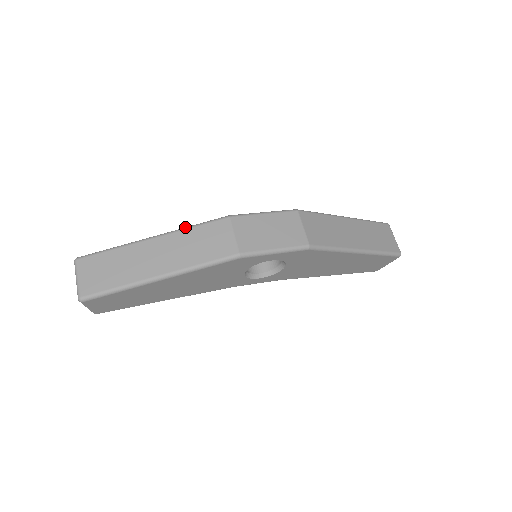
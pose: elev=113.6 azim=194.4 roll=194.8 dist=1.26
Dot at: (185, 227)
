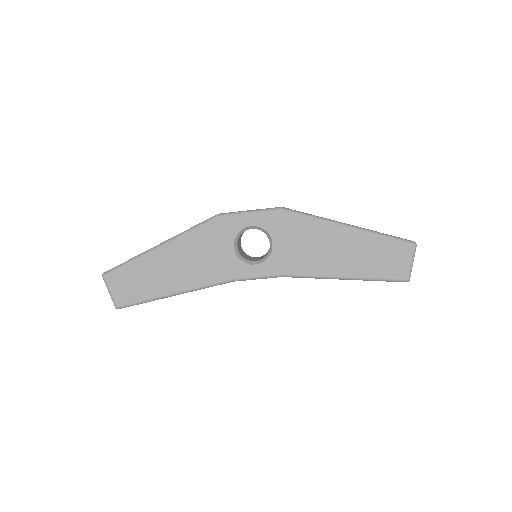
Dot at: occluded
